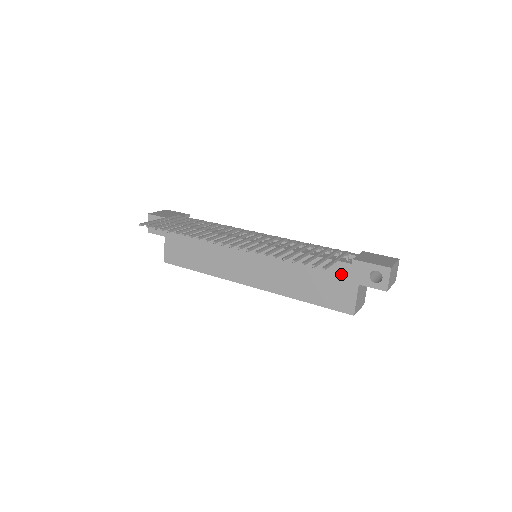
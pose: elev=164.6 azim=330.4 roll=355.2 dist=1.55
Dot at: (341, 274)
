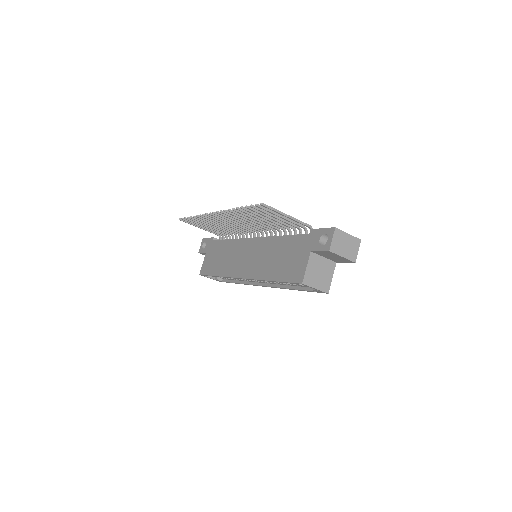
Dot at: (301, 246)
